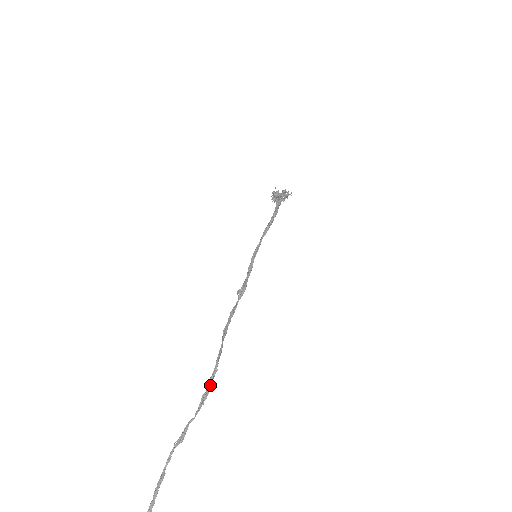
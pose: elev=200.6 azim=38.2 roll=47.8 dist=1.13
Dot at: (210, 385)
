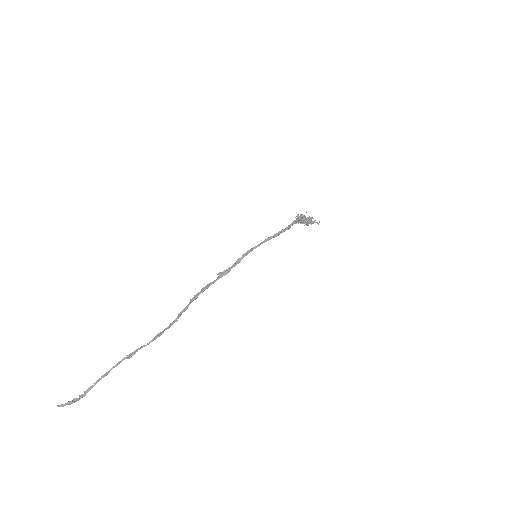
Dot at: occluded
